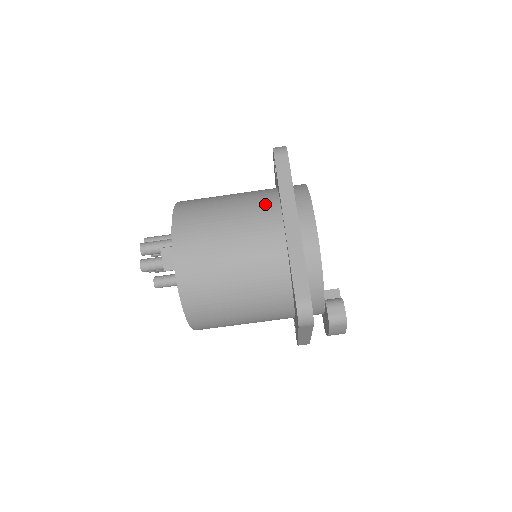
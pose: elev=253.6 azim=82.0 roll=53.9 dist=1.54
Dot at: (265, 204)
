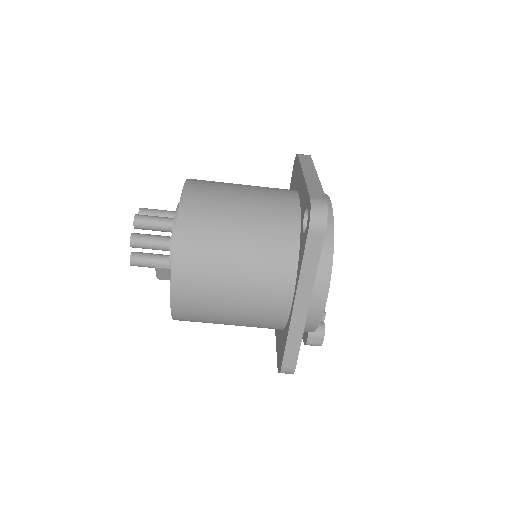
Dot at: (280, 266)
